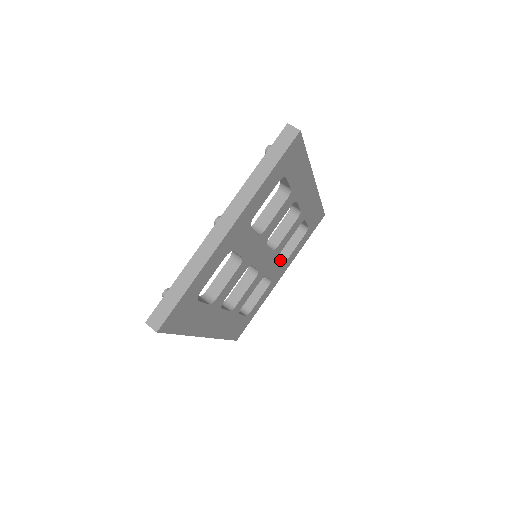
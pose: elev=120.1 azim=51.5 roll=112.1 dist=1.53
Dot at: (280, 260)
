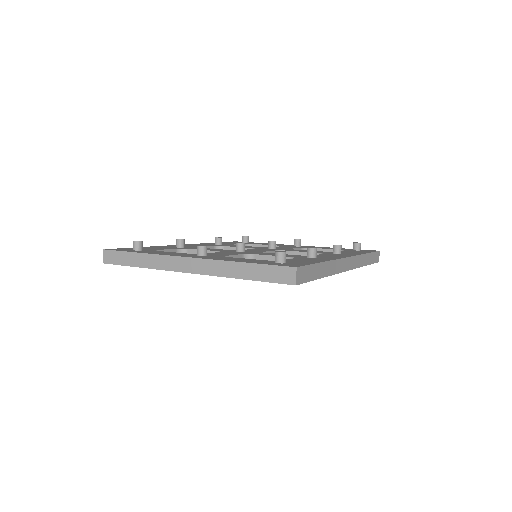
Dot at: occluded
